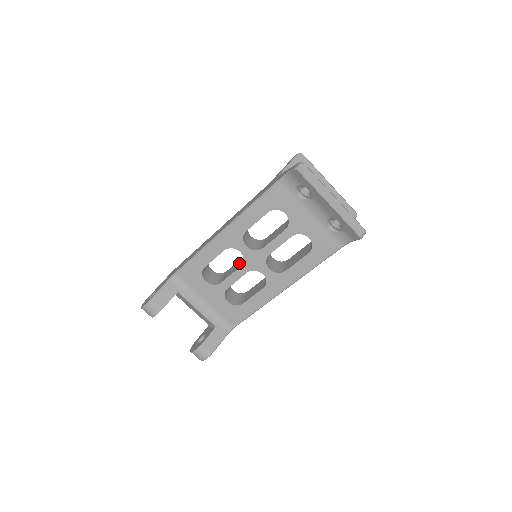
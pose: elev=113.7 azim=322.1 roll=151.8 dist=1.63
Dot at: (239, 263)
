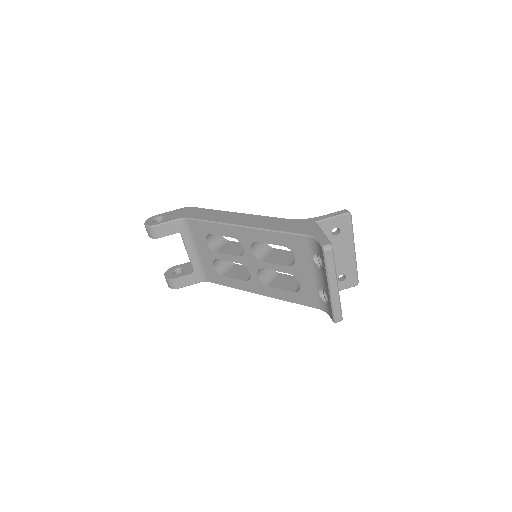
Dot at: (241, 248)
